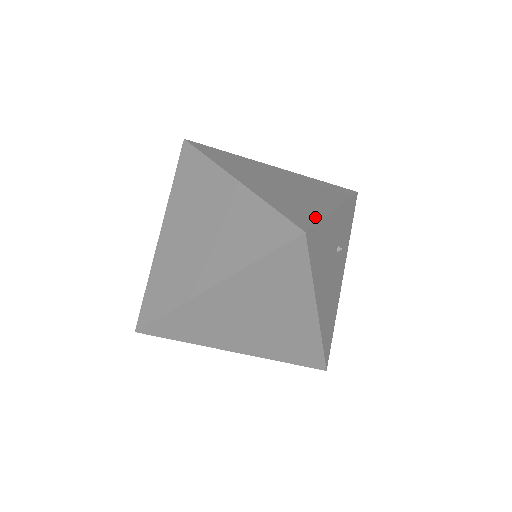
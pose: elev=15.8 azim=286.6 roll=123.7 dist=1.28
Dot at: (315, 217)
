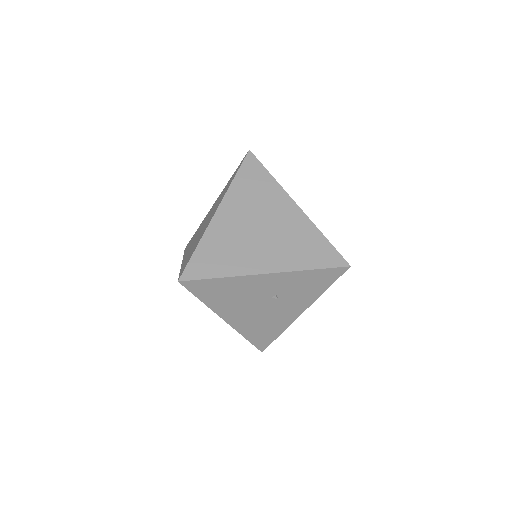
Dot at: (216, 273)
